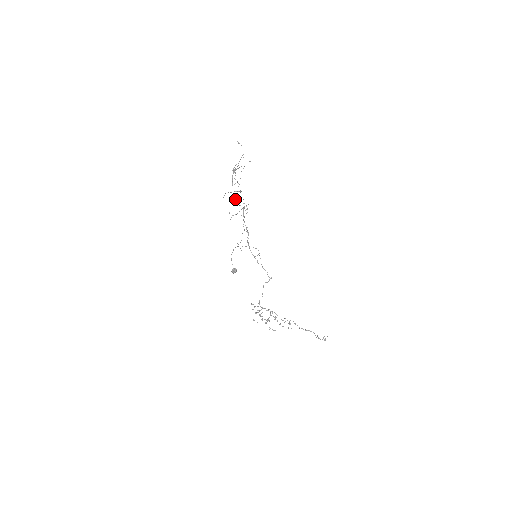
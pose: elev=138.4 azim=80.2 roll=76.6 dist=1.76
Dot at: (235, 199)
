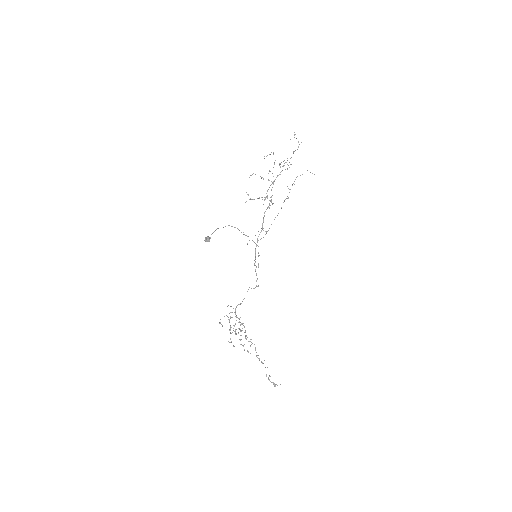
Dot at: (267, 191)
